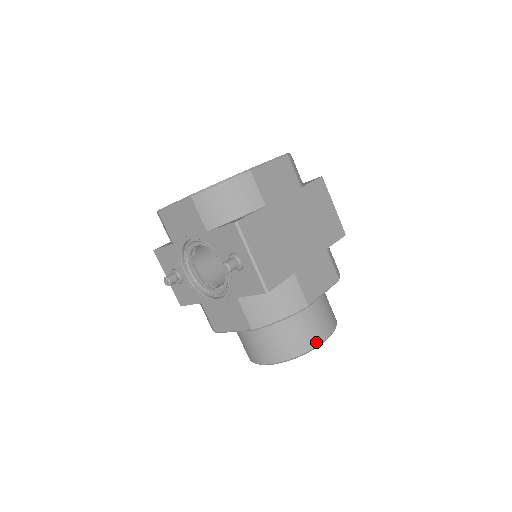
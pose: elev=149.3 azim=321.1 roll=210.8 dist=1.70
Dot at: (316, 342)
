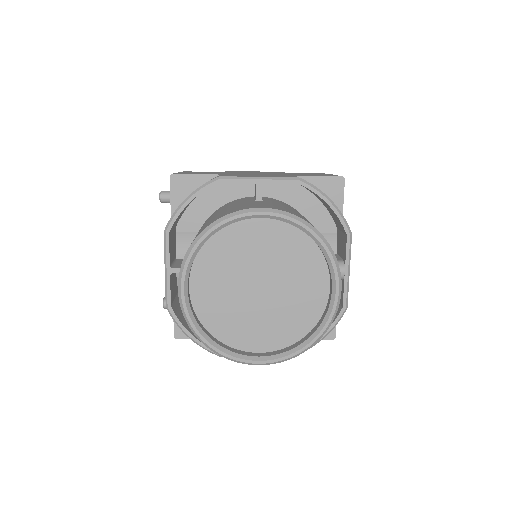
Dot at: (233, 212)
